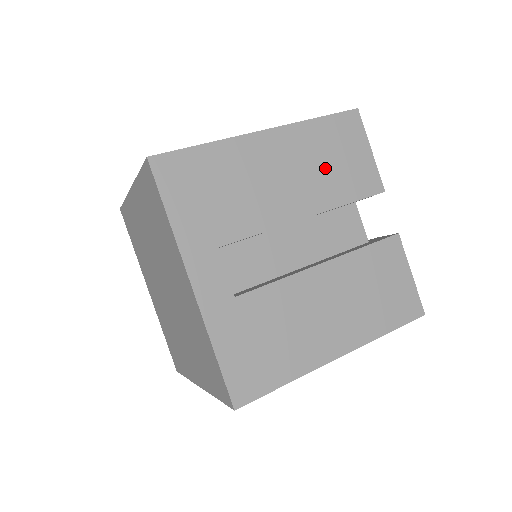
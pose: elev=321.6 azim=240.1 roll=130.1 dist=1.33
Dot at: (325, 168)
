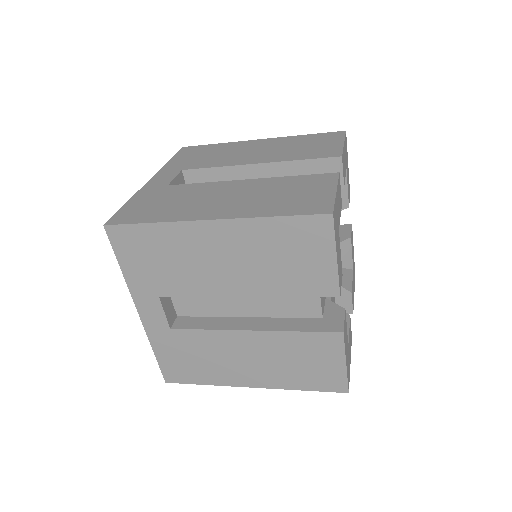
Dot at: (293, 149)
